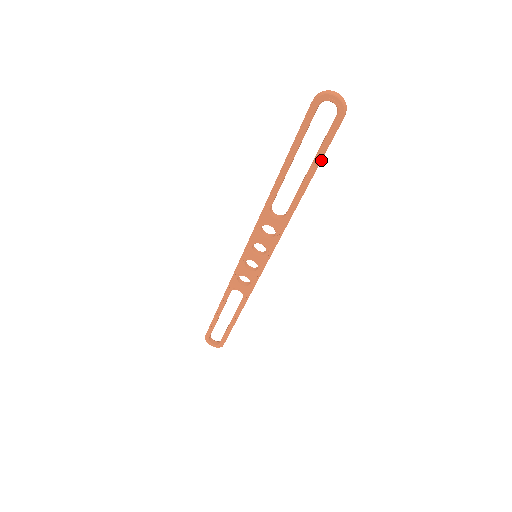
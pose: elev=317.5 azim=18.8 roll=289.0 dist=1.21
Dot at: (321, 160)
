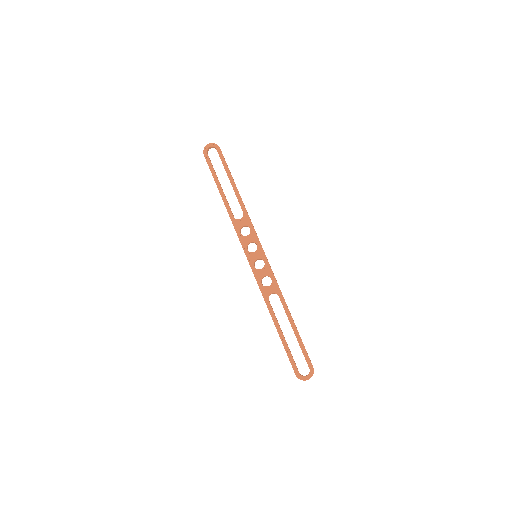
Dot at: (229, 171)
